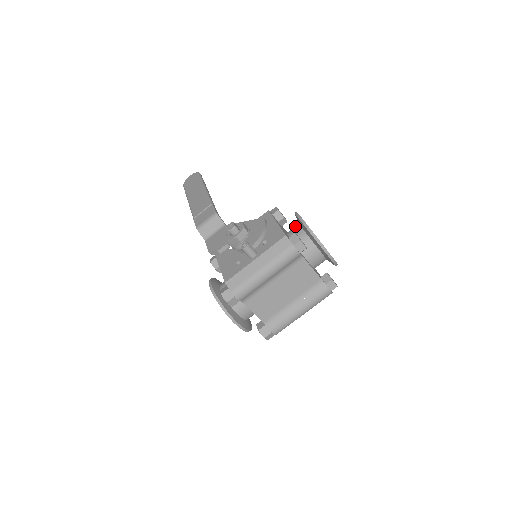
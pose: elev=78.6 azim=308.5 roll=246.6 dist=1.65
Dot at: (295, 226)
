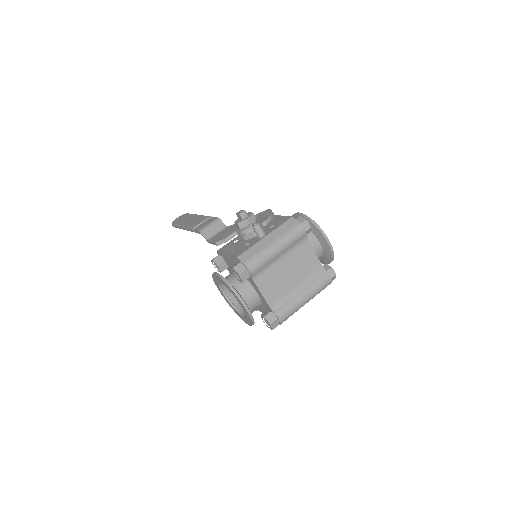
Dot at: occluded
